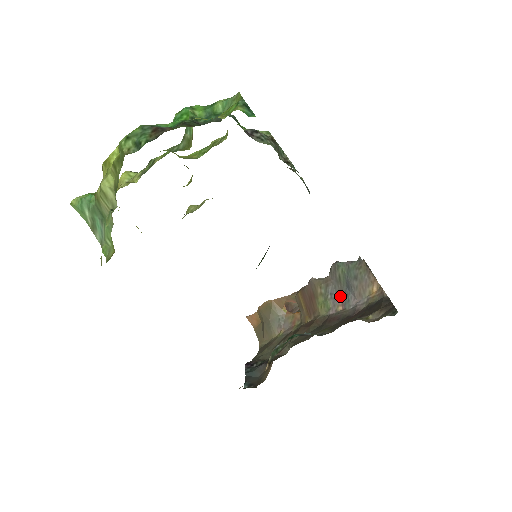
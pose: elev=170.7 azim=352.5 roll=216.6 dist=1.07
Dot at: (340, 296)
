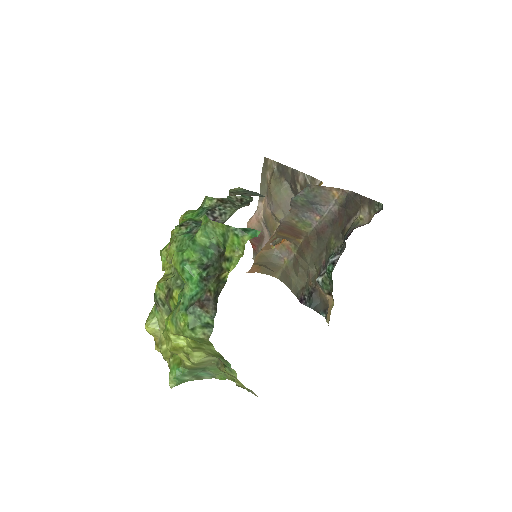
Dot at: (311, 212)
